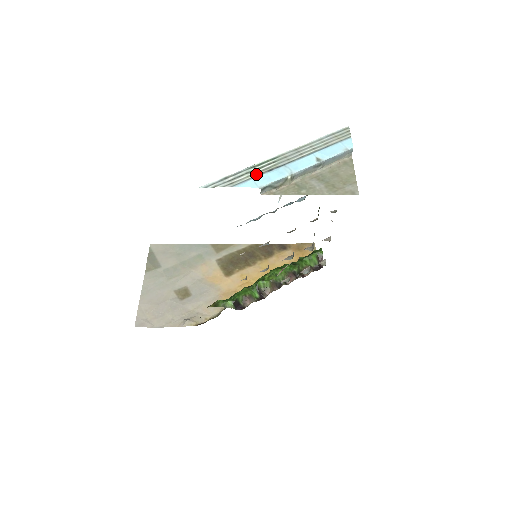
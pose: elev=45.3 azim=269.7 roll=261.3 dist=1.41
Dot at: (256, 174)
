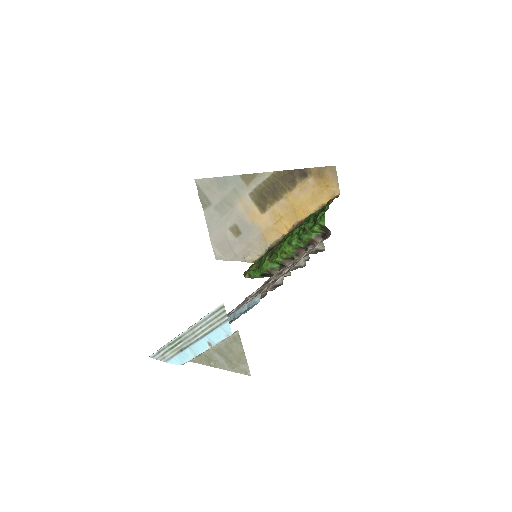
Dot at: (174, 352)
